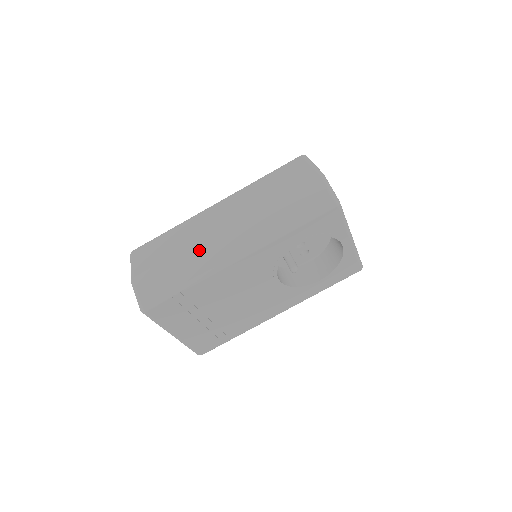
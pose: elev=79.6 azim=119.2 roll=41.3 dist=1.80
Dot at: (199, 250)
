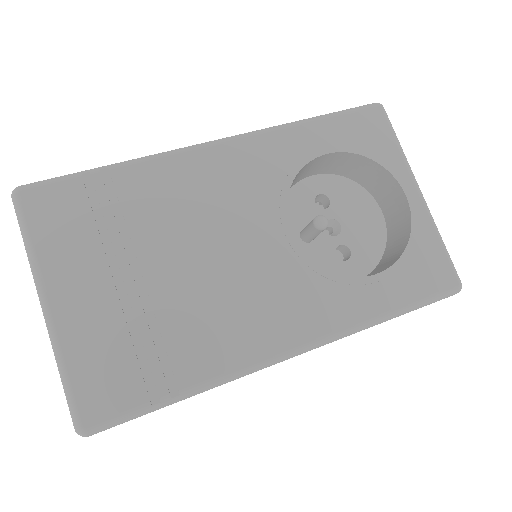
Dot at: occluded
